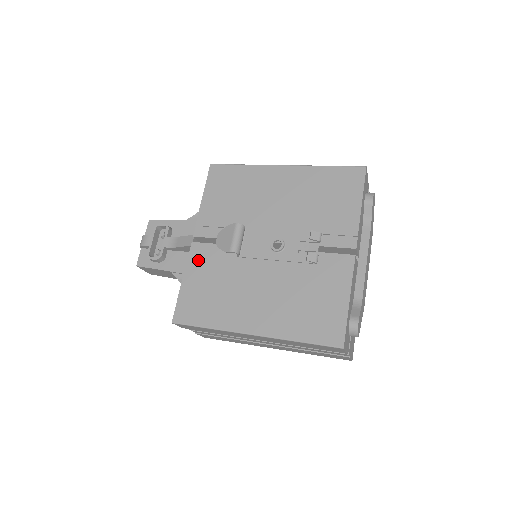
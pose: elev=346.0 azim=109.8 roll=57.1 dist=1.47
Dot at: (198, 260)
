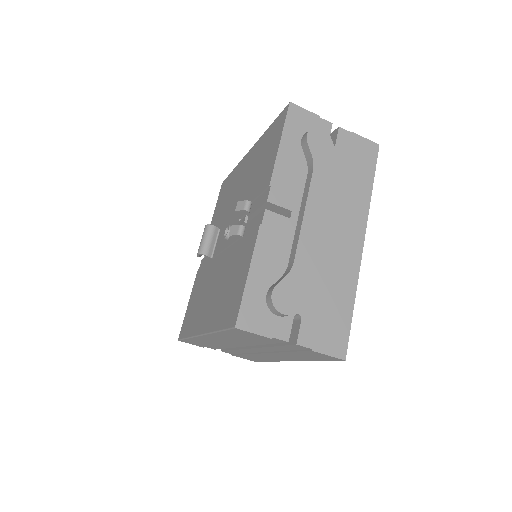
Dot at: (199, 274)
